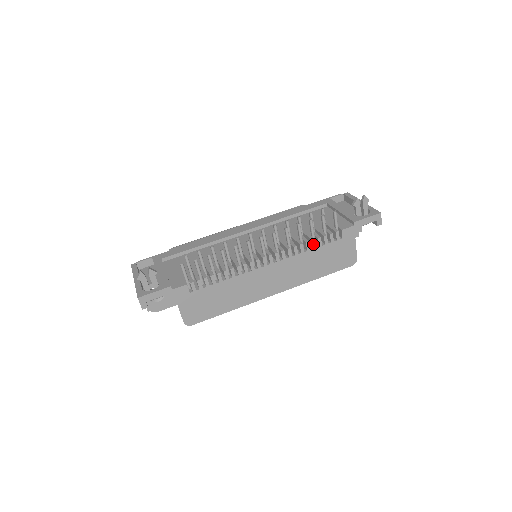
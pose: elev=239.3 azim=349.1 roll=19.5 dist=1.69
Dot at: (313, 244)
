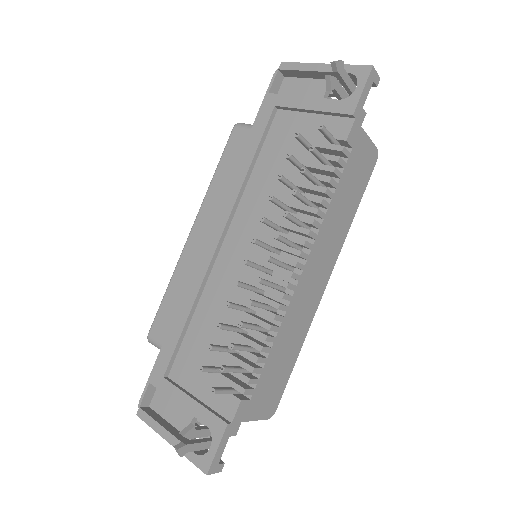
Dot at: (328, 195)
